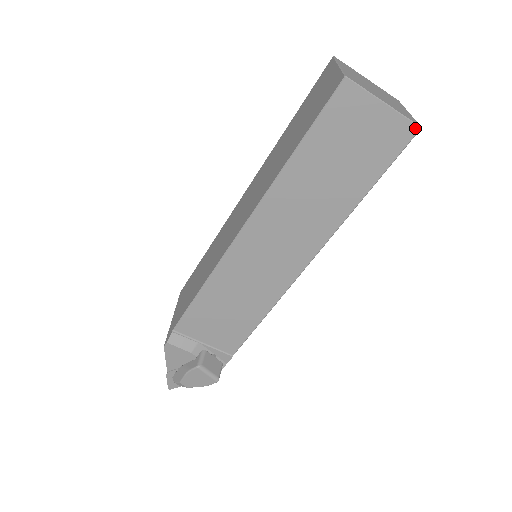
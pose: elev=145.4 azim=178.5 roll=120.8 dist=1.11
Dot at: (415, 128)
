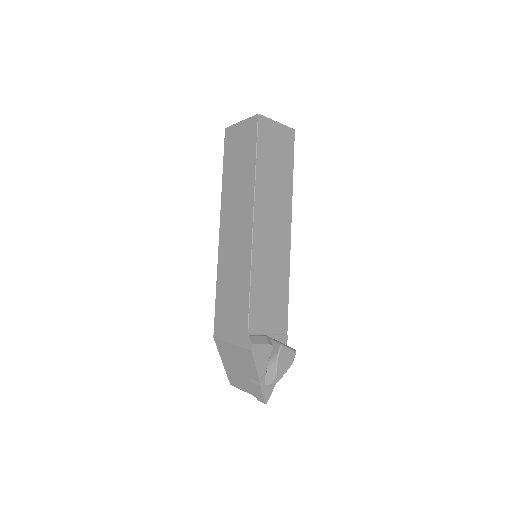
Dot at: (293, 130)
